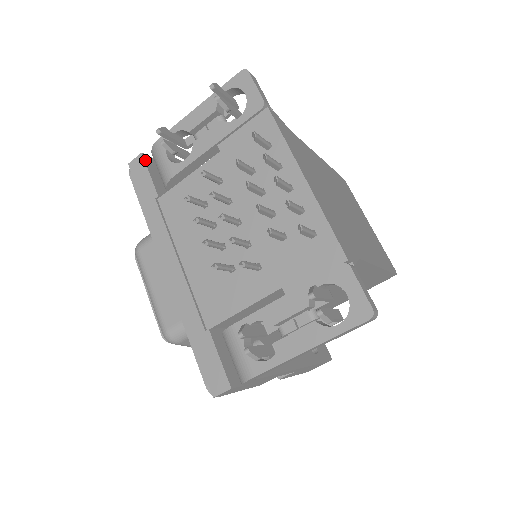
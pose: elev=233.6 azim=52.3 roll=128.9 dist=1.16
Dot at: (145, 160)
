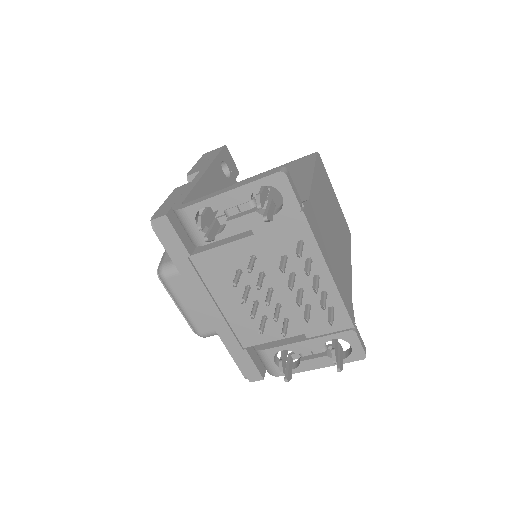
Dot at: (170, 221)
